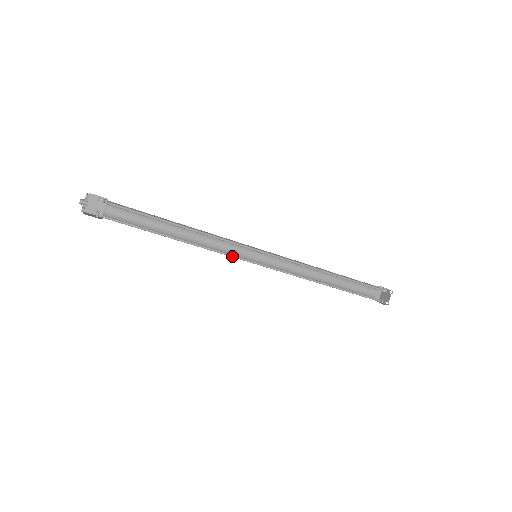
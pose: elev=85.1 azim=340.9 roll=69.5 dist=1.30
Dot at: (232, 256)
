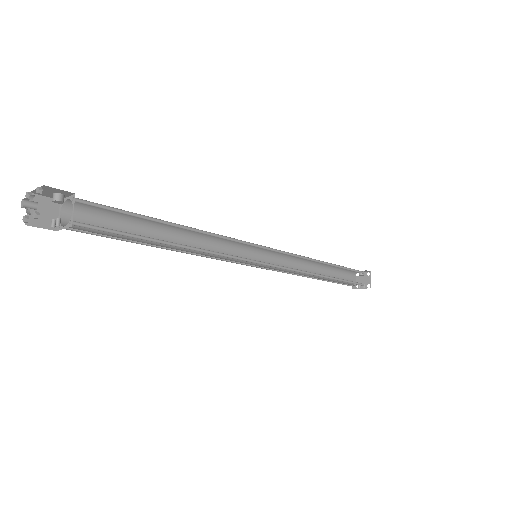
Dot at: (237, 259)
